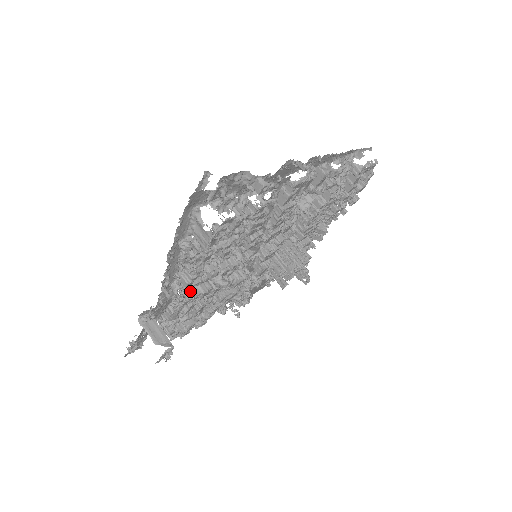
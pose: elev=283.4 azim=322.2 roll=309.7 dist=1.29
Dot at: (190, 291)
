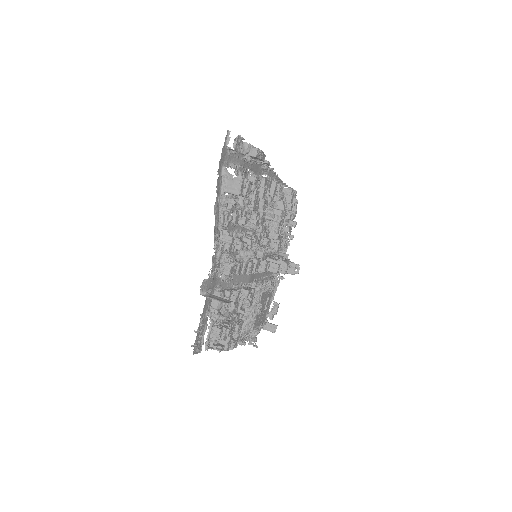
Dot at: occluded
